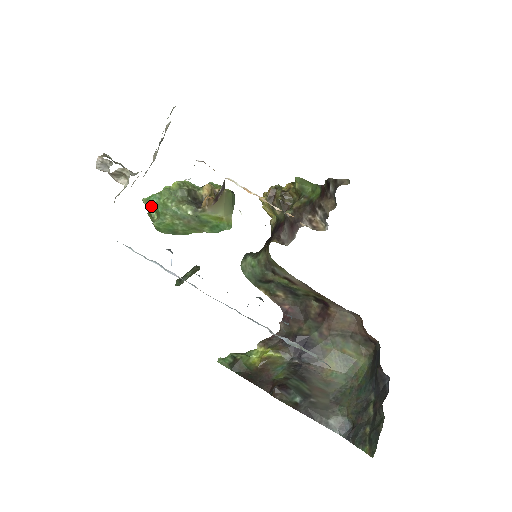
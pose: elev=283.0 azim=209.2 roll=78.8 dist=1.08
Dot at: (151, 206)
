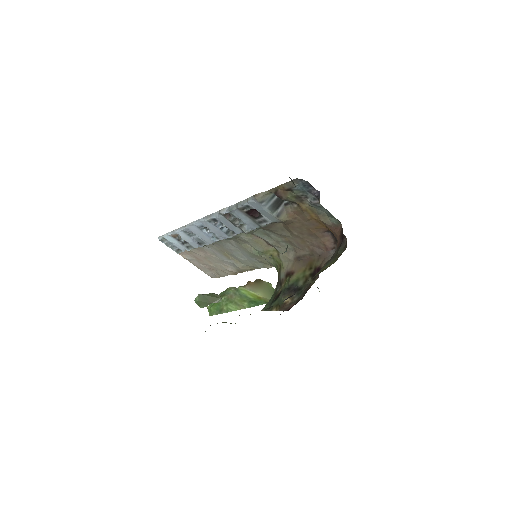
Dot at: occluded
